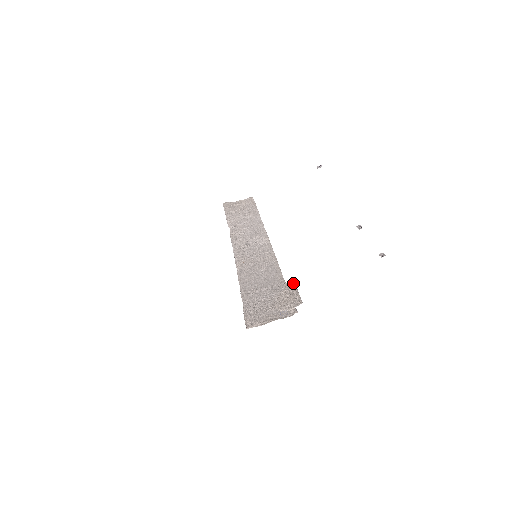
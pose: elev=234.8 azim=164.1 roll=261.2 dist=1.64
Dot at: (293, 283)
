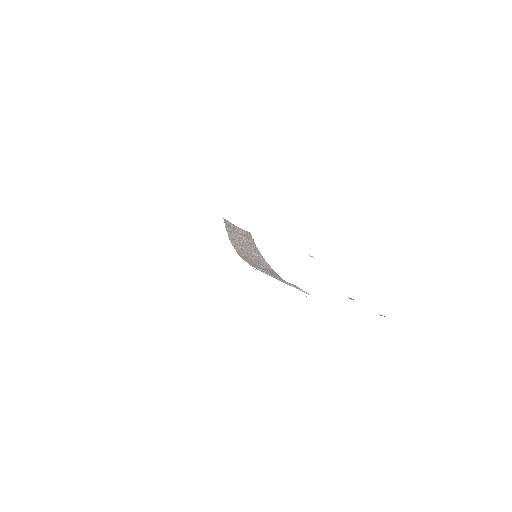
Dot at: occluded
